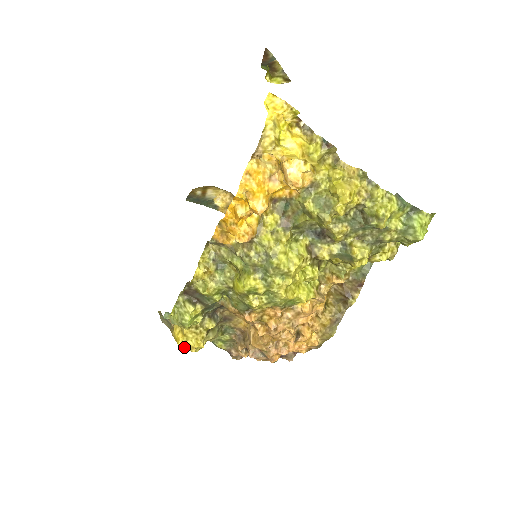
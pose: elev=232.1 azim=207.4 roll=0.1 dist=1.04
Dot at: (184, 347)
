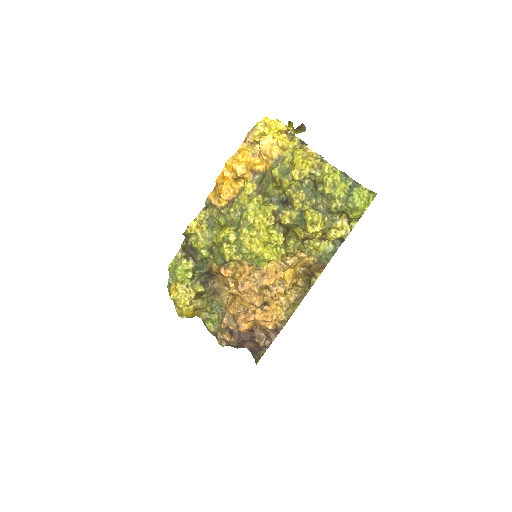
Dot at: (178, 312)
